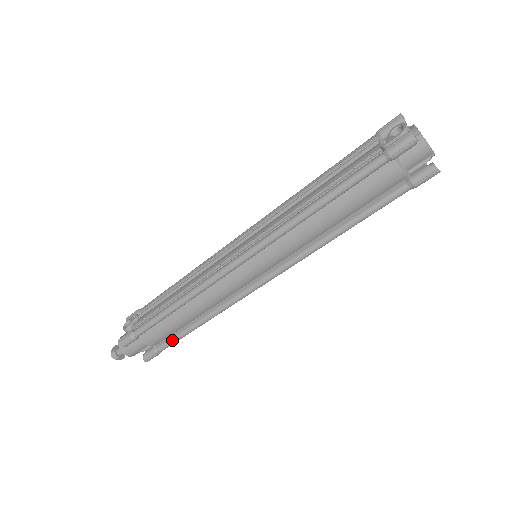
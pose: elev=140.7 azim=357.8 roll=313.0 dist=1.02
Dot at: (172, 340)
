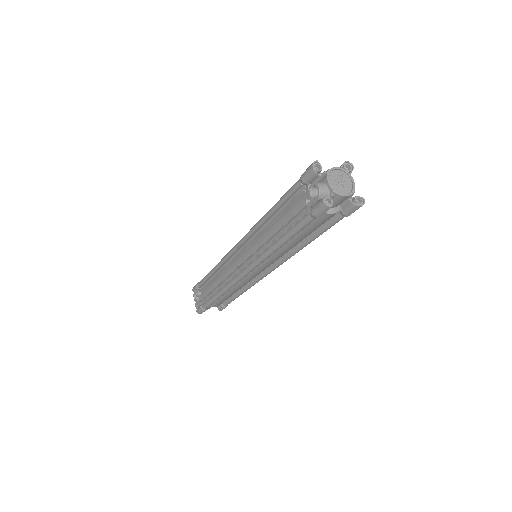
Dot at: (230, 301)
